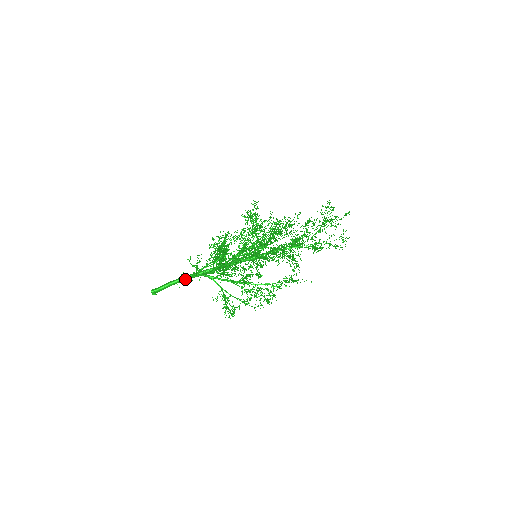
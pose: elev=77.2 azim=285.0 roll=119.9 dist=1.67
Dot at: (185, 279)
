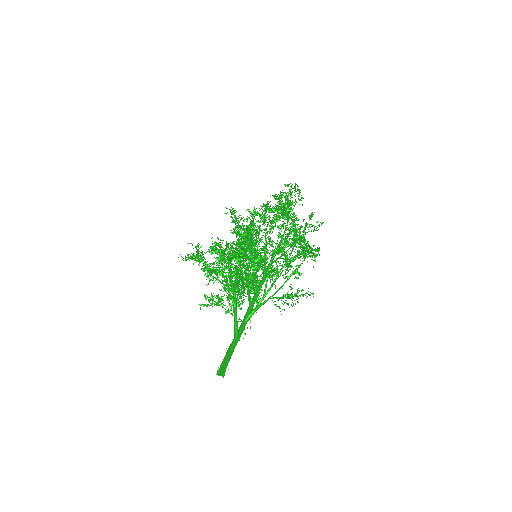
Dot at: (235, 335)
